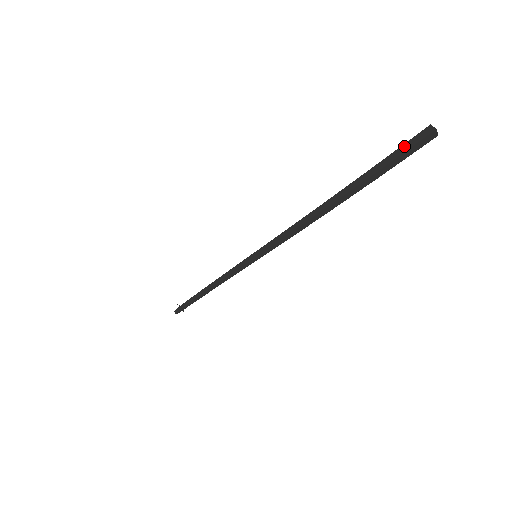
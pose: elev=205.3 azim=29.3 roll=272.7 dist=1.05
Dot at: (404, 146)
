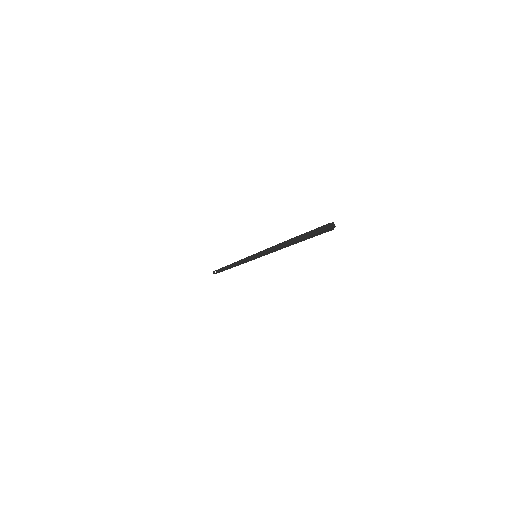
Dot at: (319, 227)
